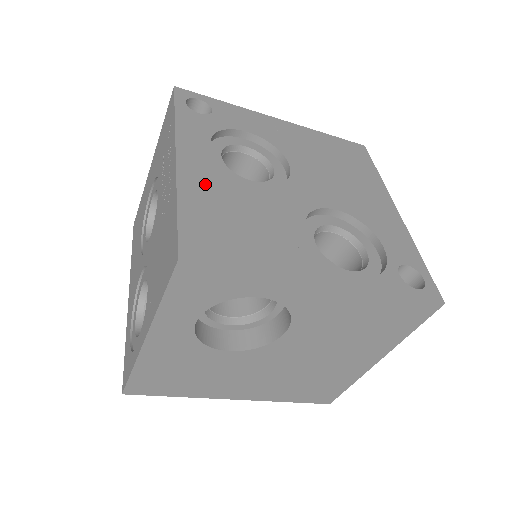
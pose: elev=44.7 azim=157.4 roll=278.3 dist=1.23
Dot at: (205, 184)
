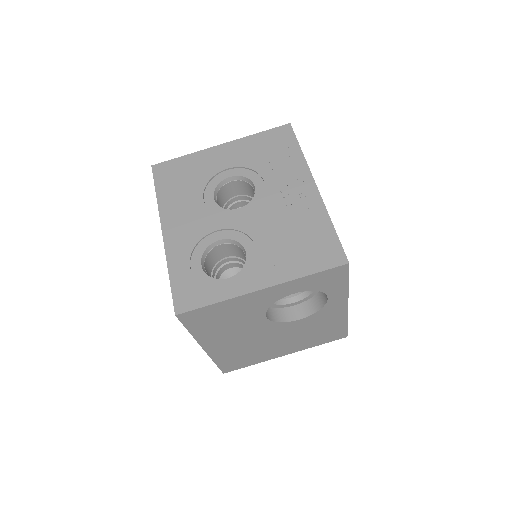
Dot at: occluded
